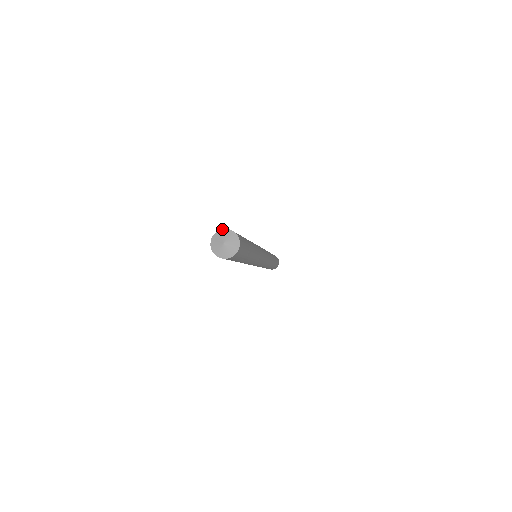
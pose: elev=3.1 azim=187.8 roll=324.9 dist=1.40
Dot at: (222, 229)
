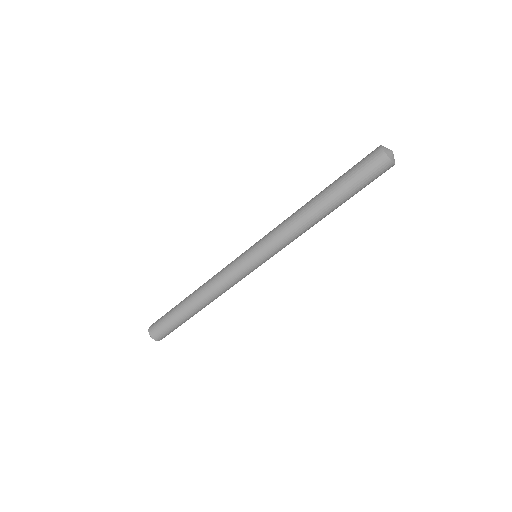
Dot at: (381, 145)
